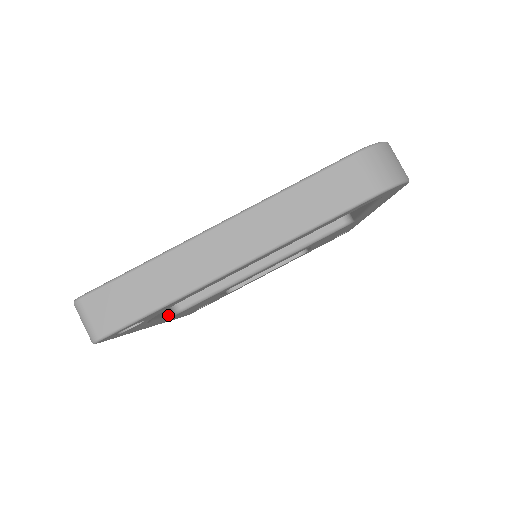
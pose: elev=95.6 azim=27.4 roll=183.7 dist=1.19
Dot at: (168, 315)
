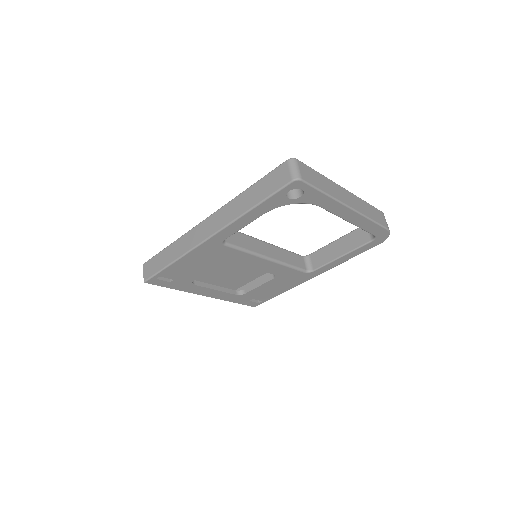
Dot at: (234, 233)
